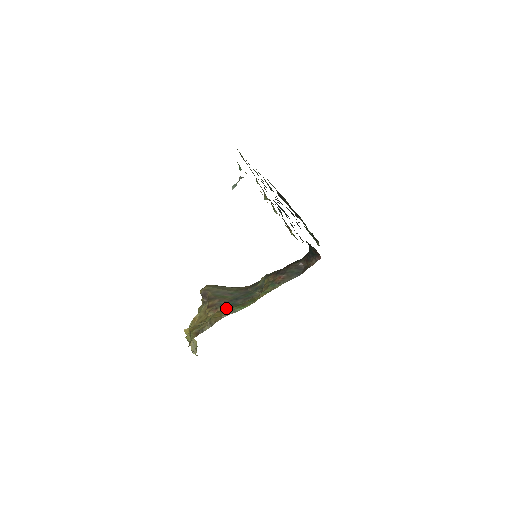
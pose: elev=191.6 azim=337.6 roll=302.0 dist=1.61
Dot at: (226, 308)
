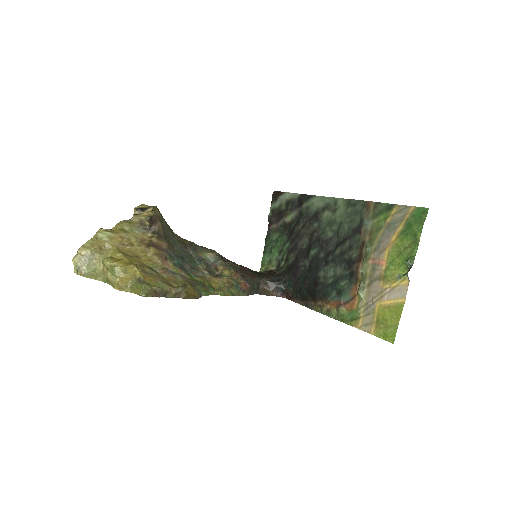
Dot at: (179, 269)
